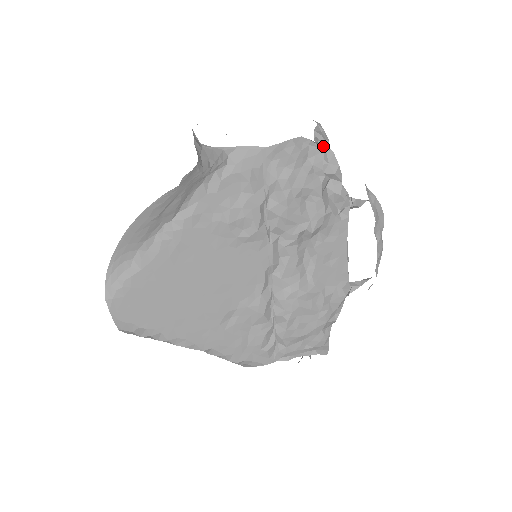
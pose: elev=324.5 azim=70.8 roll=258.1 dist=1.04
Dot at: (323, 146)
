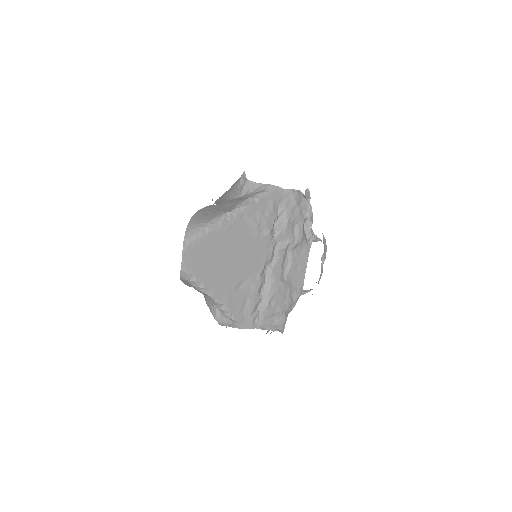
Dot at: (308, 200)
